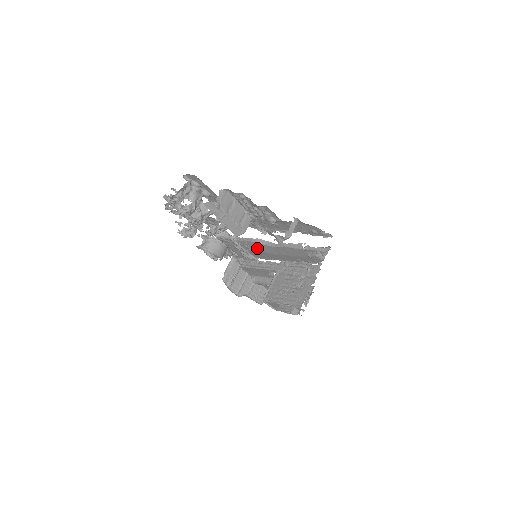
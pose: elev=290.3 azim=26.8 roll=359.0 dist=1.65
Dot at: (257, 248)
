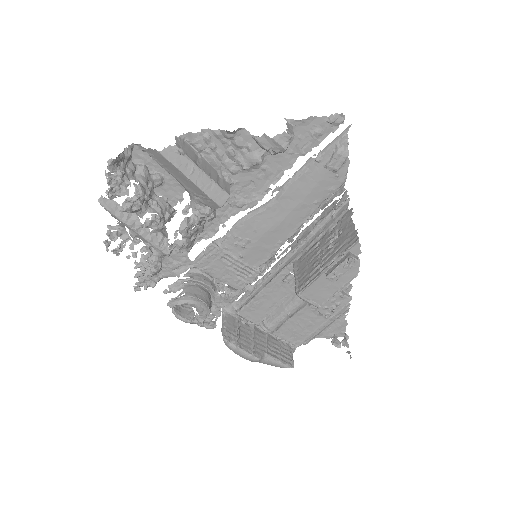
Dot at: (253, 233)
